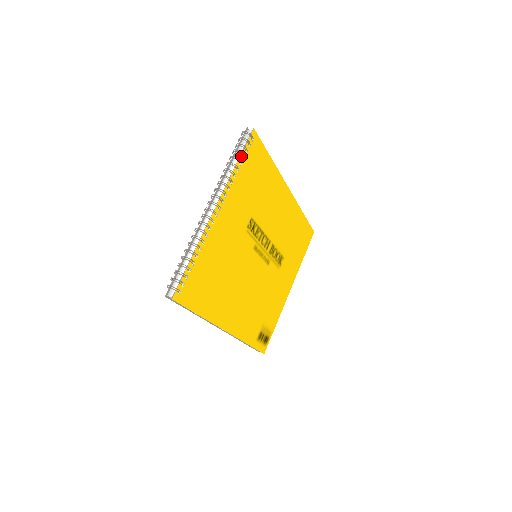
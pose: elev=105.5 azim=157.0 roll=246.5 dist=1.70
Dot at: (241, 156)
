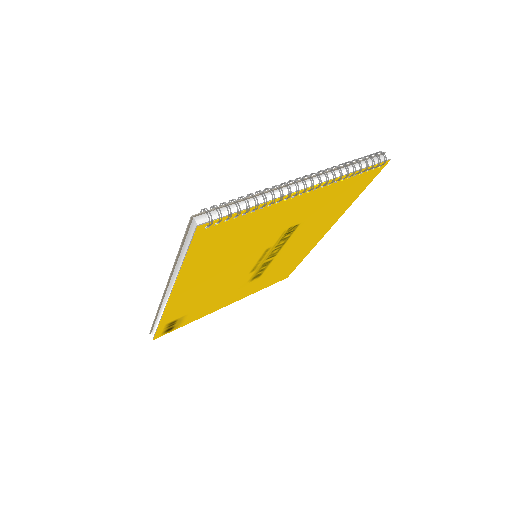
Dot at: (363, 169)
